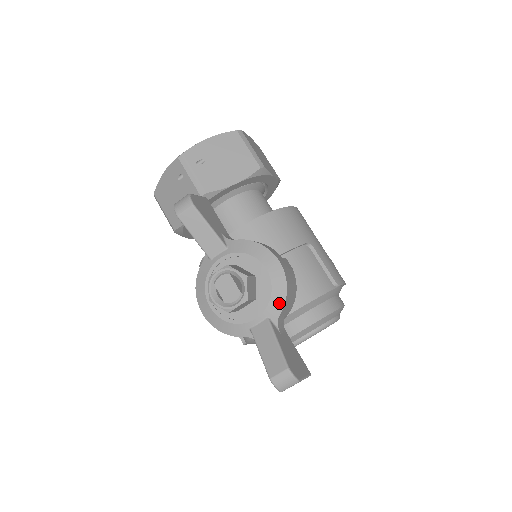
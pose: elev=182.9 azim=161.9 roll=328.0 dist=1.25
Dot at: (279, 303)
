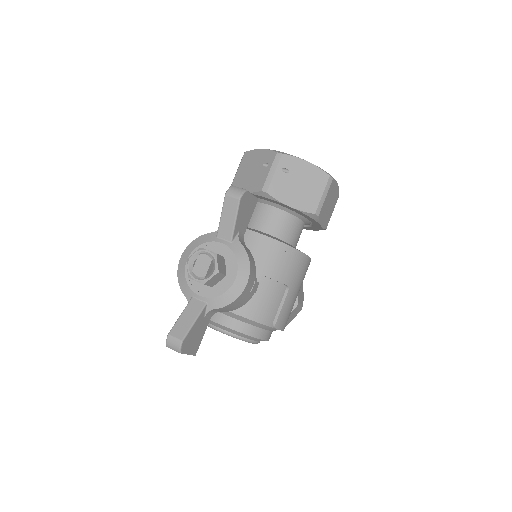
Dot at: (221, 303)
